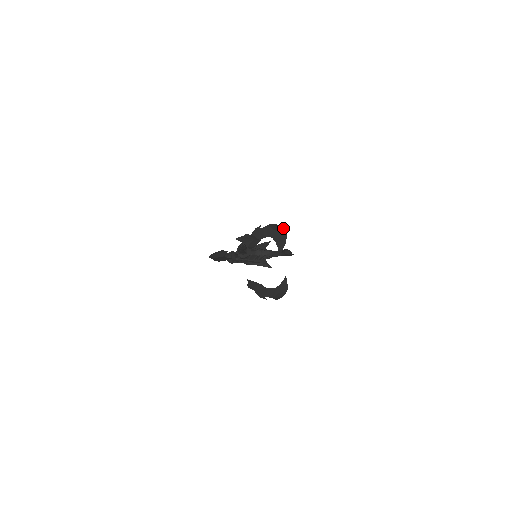
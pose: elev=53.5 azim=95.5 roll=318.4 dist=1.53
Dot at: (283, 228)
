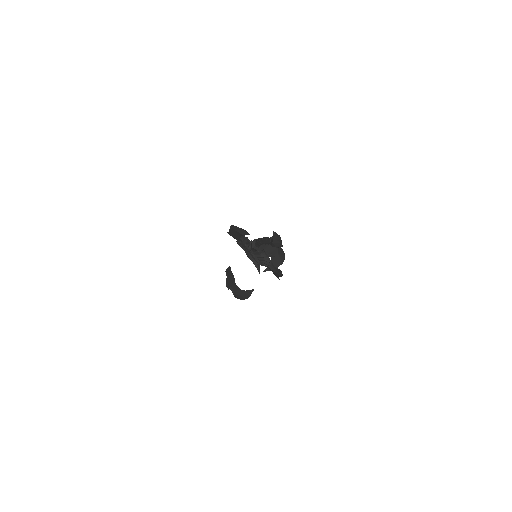
Dot at: occluded
